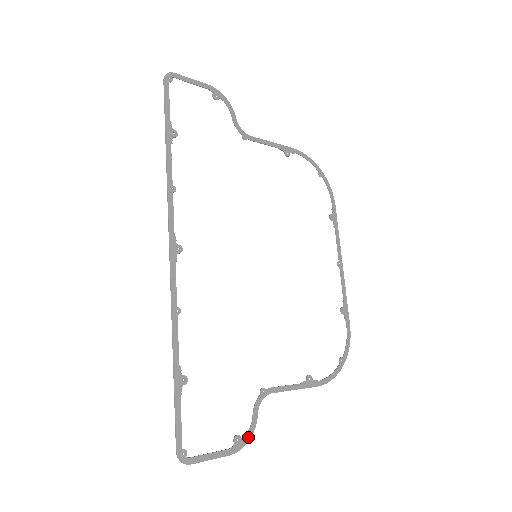
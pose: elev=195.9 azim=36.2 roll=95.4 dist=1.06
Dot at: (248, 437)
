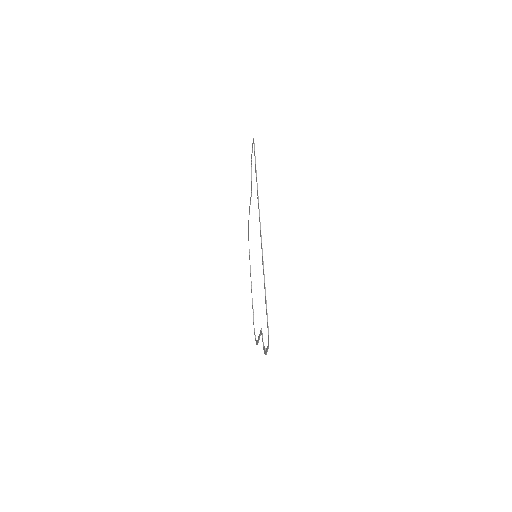
Dot at: (264, 350)
